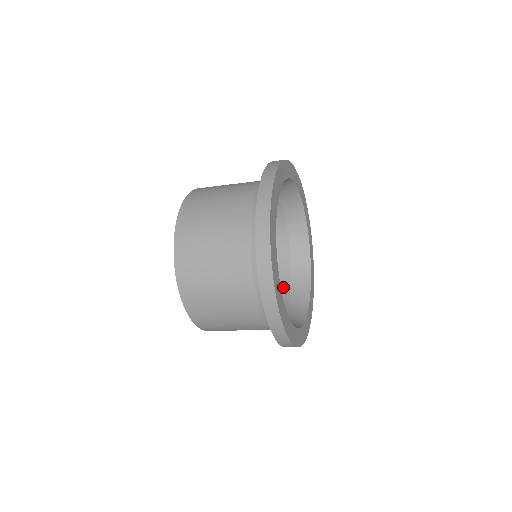
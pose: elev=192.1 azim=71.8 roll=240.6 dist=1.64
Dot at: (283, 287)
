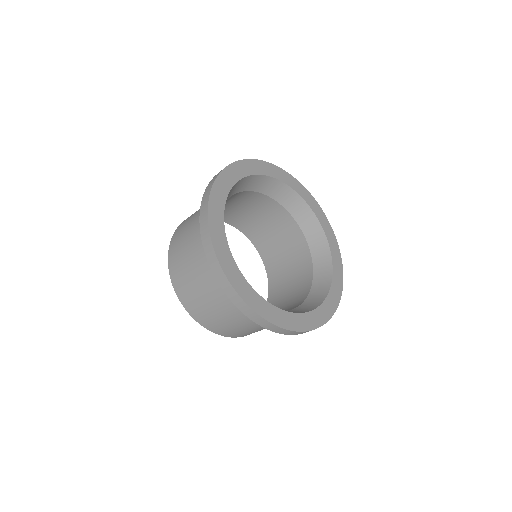
Dot at: (291, 309)
